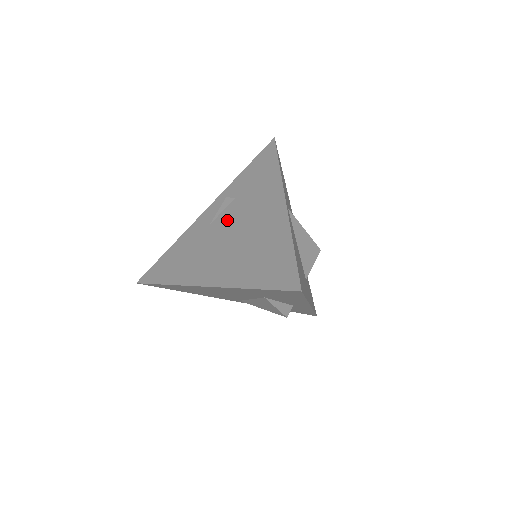
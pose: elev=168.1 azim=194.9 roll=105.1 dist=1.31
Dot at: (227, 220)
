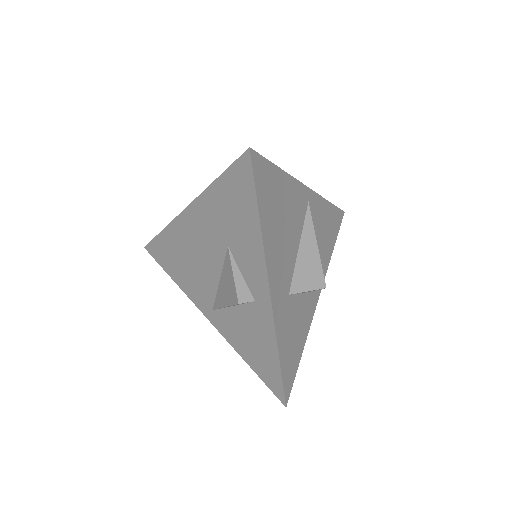
Dot at: occluded
